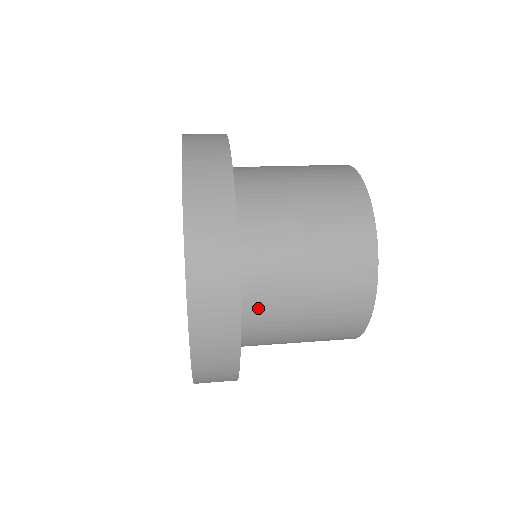
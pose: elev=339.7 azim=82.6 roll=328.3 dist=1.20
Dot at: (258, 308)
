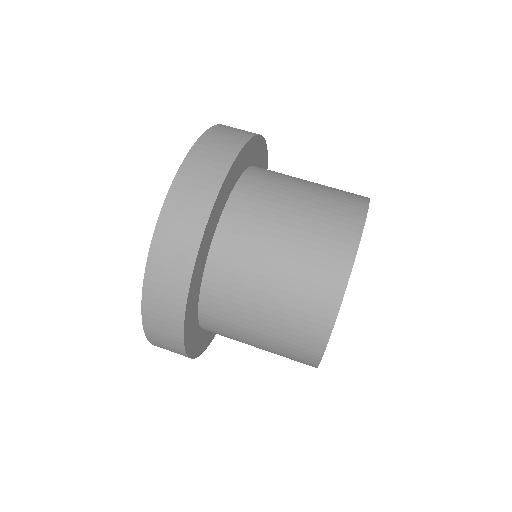
Dot at: (216, 329)
